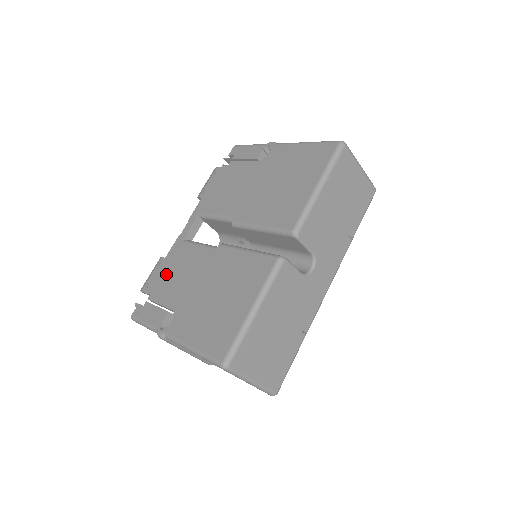
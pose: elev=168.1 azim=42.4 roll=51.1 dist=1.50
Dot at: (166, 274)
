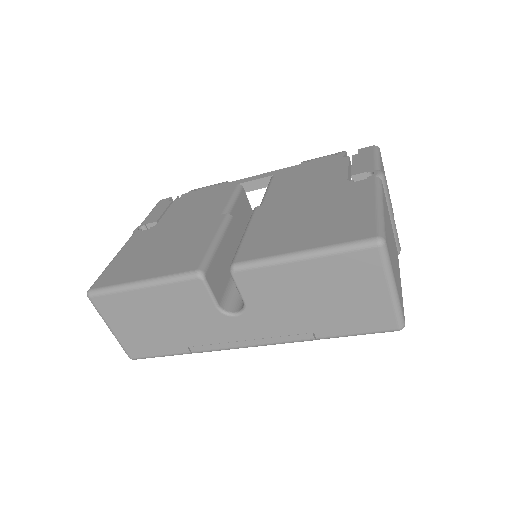
Dot at: (199, 196)
